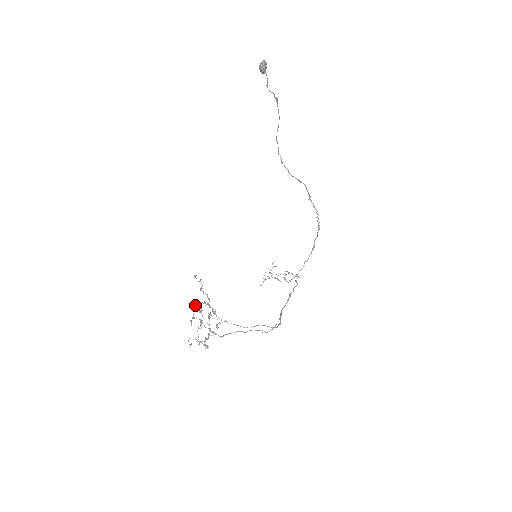
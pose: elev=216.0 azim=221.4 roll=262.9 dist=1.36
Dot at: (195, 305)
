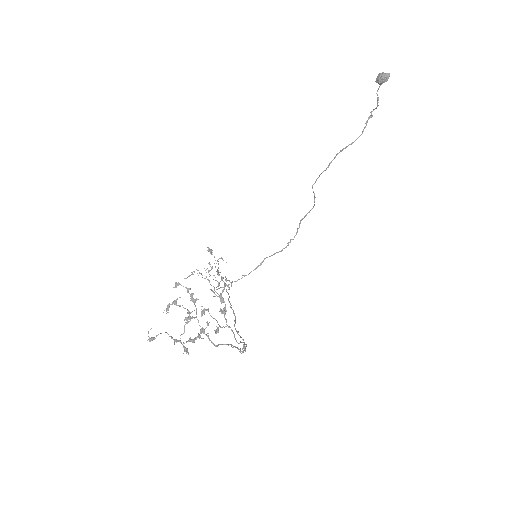
Dot at: occluded
